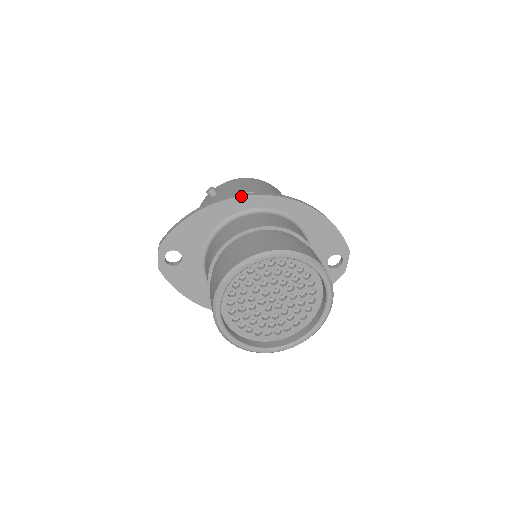
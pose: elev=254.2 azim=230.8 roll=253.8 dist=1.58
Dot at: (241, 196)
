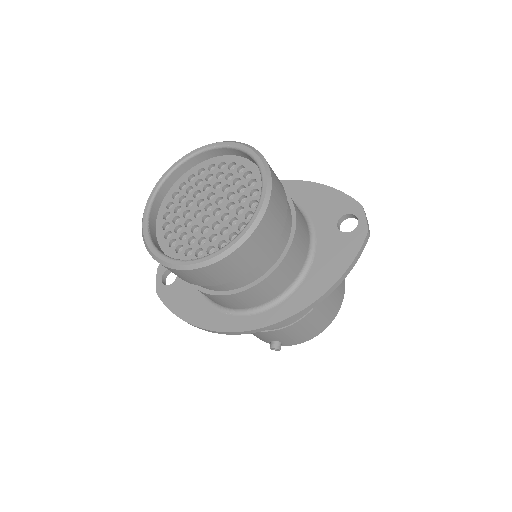
Dot at: occluded
